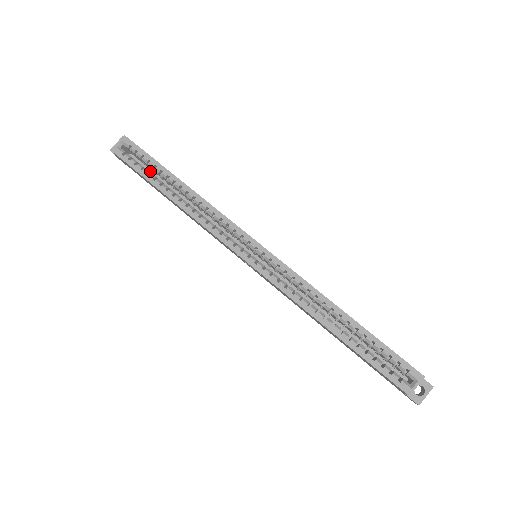
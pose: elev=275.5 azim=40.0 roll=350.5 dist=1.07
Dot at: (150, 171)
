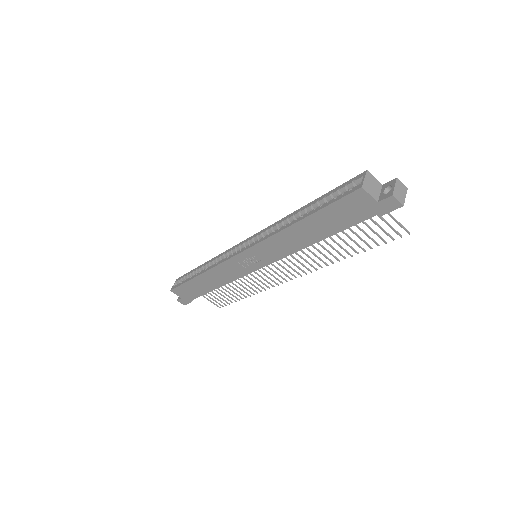
Dot at: occluded
